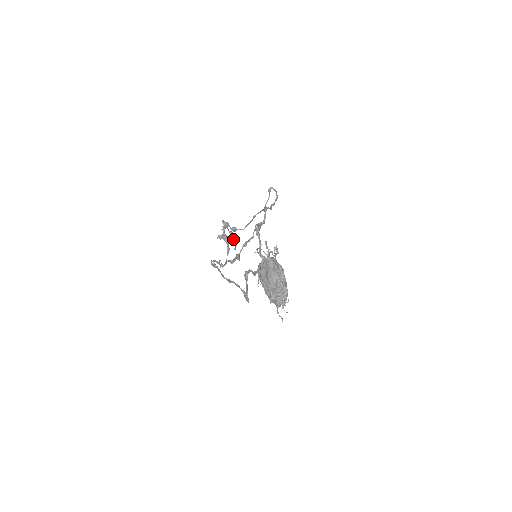
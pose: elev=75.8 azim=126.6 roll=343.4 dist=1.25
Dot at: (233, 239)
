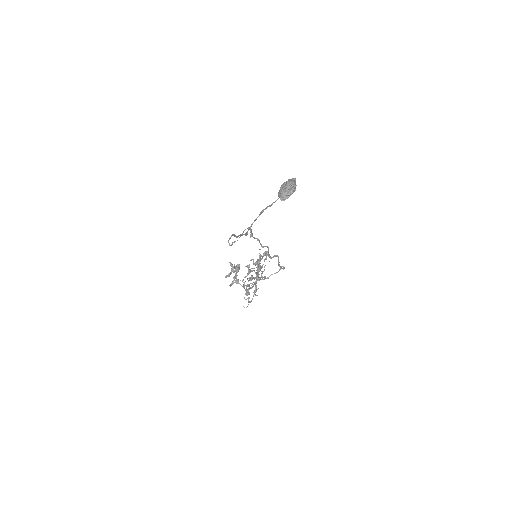
Dot at: (234, 279)
